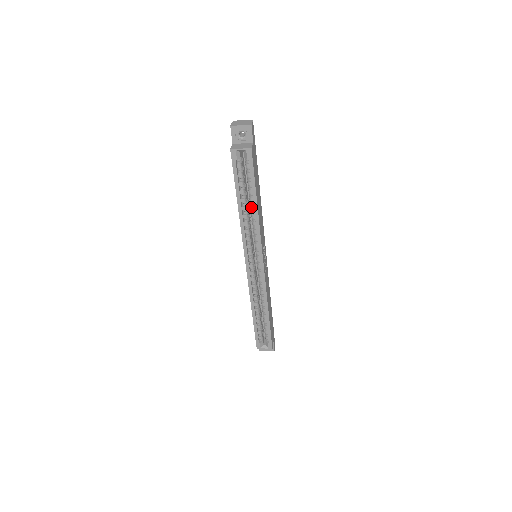
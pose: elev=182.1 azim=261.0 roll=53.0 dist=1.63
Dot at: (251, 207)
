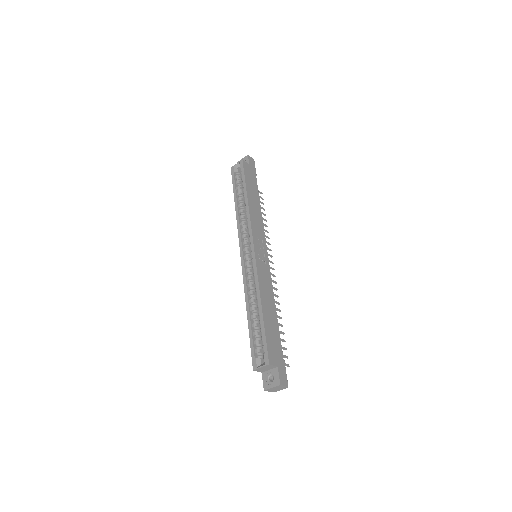
Dot at: (244, 202)
